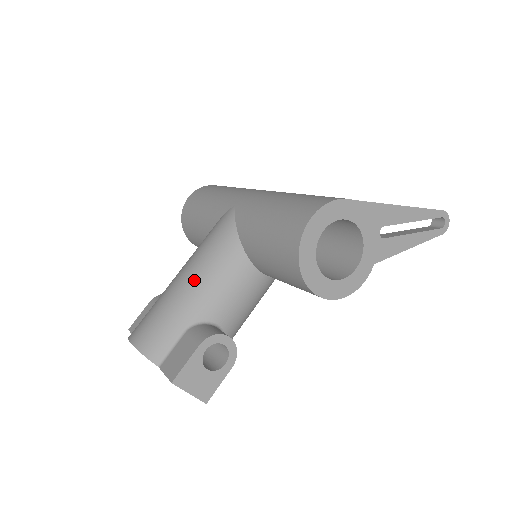
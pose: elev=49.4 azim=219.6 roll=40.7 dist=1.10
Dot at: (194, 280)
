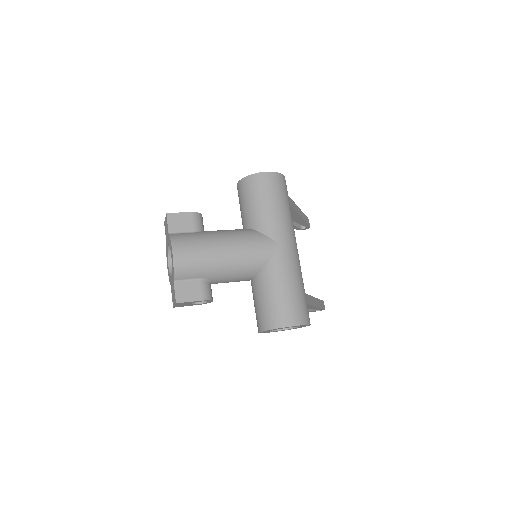
Dot at: (228, 263)
